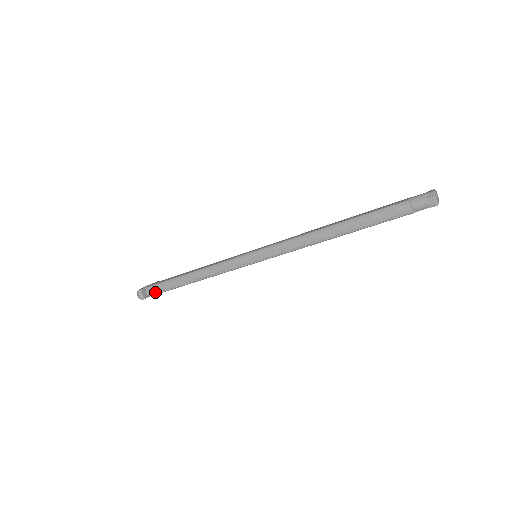
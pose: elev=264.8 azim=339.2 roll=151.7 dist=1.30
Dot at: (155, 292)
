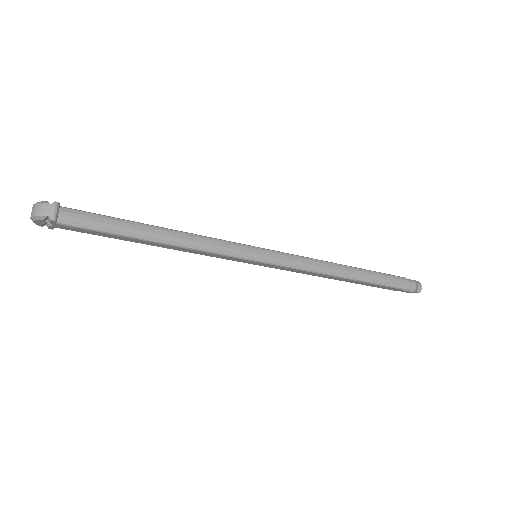
Dot at: (78, 222)
